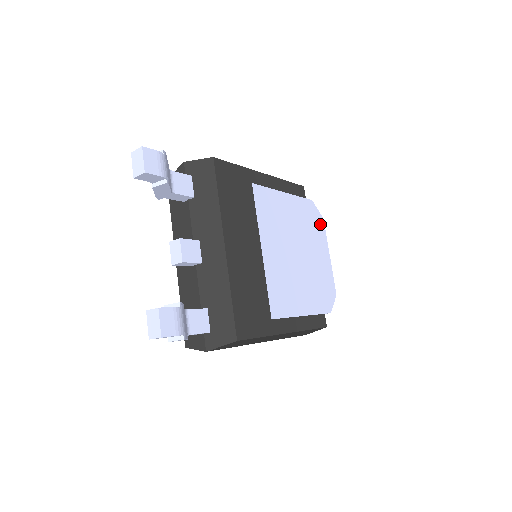
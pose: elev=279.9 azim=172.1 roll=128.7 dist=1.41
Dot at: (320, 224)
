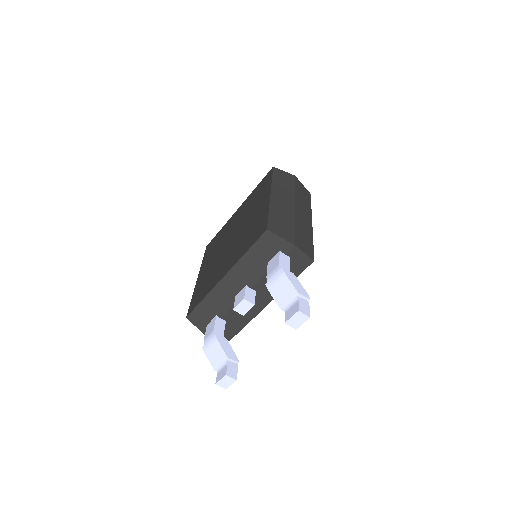
Dot at: occluded
